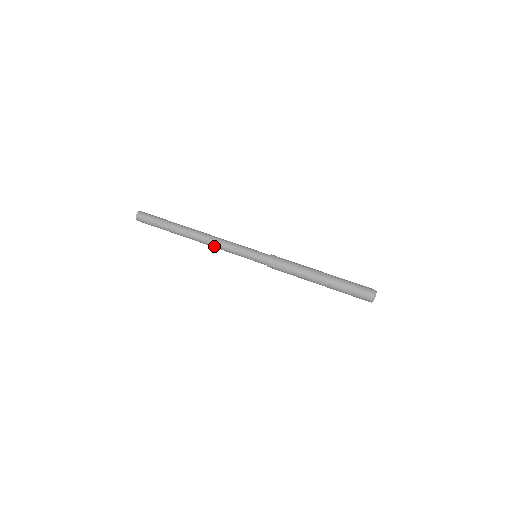
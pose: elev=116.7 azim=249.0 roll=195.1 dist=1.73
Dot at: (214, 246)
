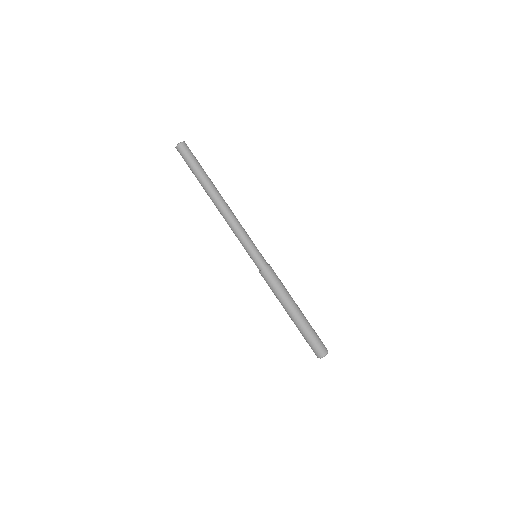
Dot at: (227, 222)
